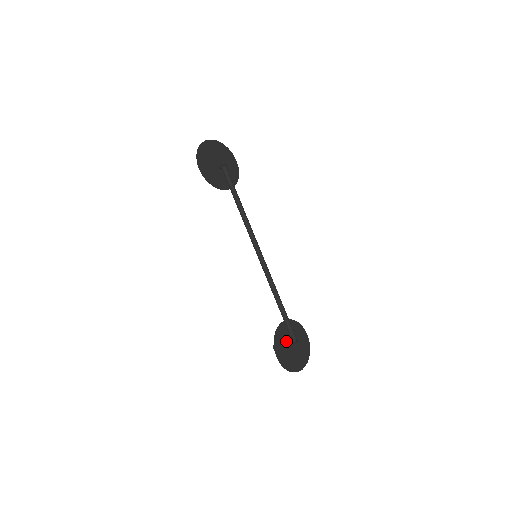
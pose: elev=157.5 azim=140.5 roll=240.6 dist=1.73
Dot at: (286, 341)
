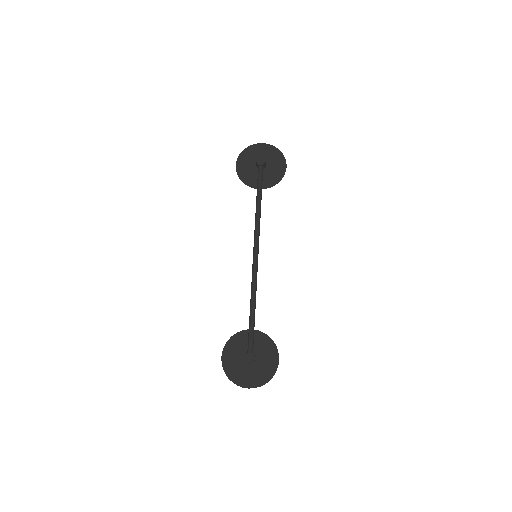
Dot at: (244, 349)
